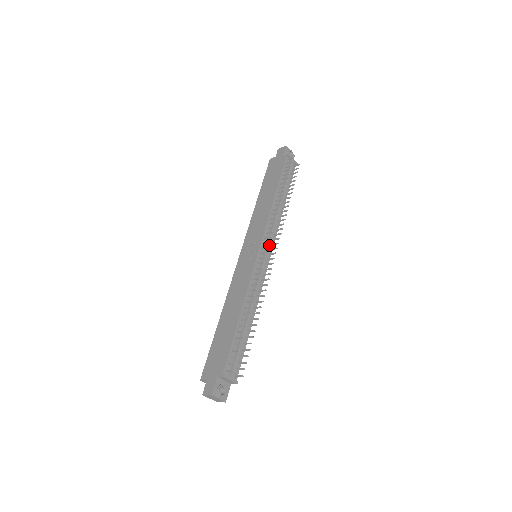
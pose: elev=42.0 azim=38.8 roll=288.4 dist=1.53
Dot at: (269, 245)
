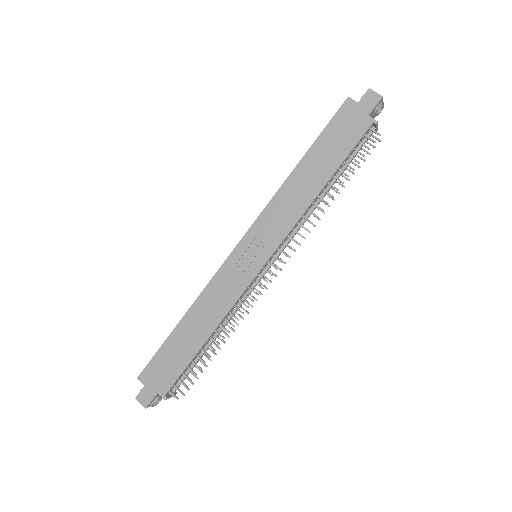
Dot at: occluded
